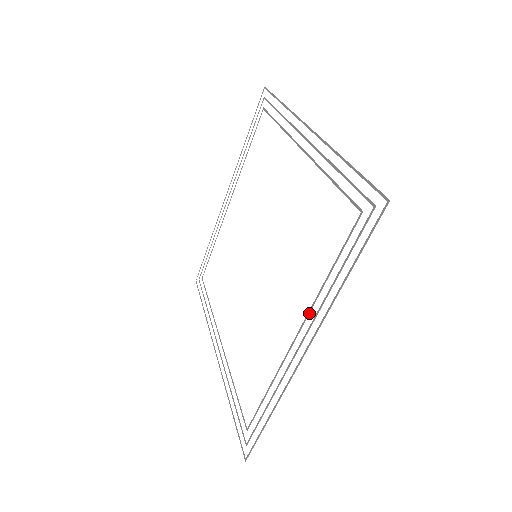
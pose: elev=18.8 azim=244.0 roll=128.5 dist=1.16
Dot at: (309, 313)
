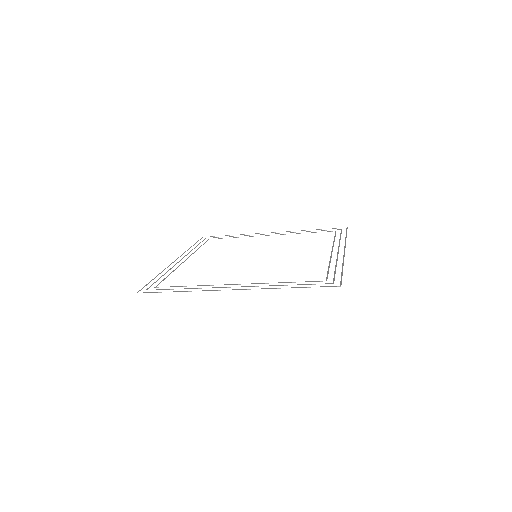
Dot at: (333, 246)
